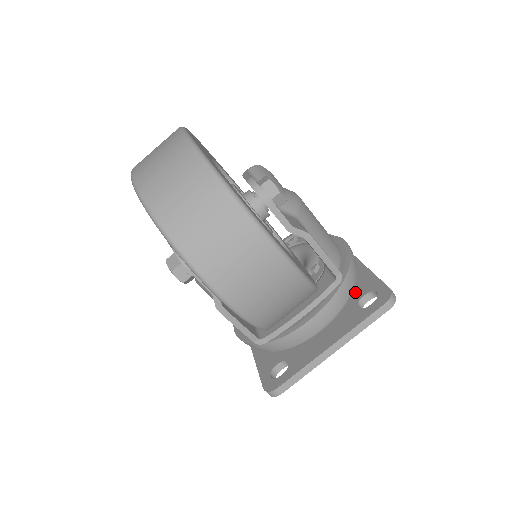
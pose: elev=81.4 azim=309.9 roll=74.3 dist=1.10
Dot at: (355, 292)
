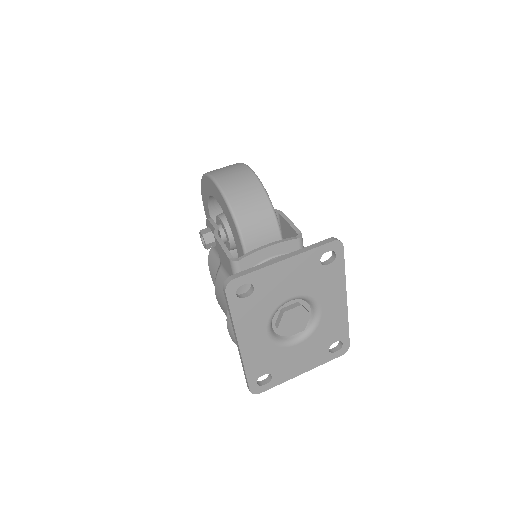
Dot at: occluded
